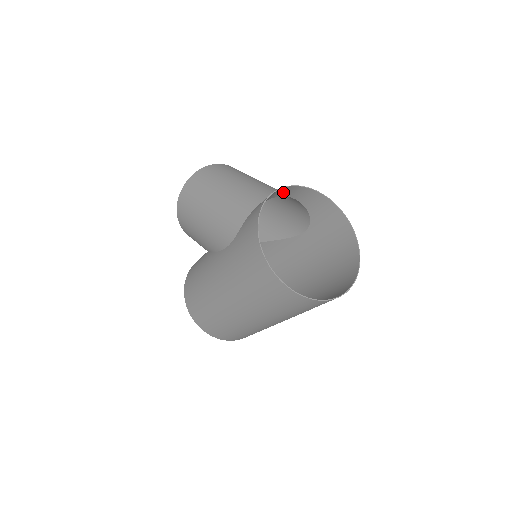
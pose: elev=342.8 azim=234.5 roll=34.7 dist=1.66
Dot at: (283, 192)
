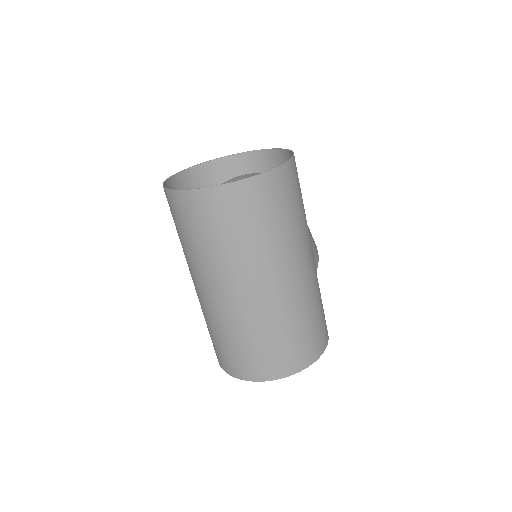
Dot at: (243, 166)
